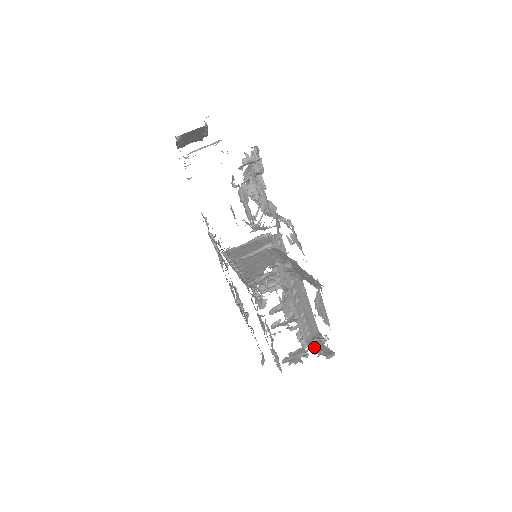
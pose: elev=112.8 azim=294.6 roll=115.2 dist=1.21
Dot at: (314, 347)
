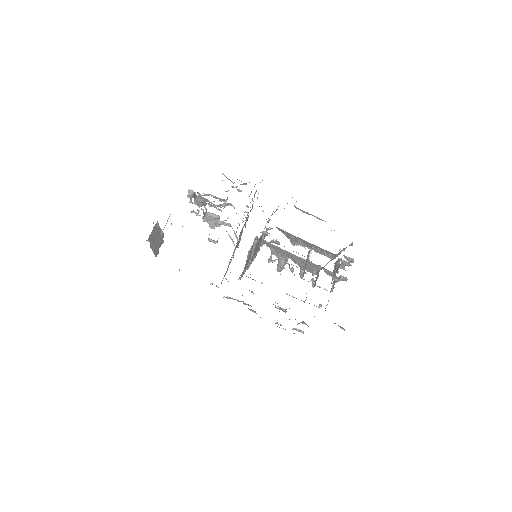
Dot at: (339, 253)
